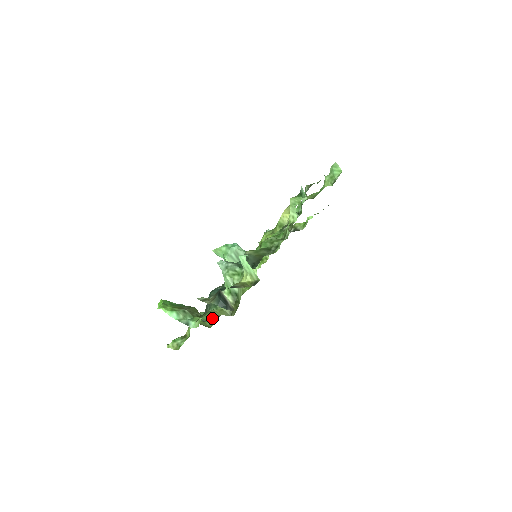
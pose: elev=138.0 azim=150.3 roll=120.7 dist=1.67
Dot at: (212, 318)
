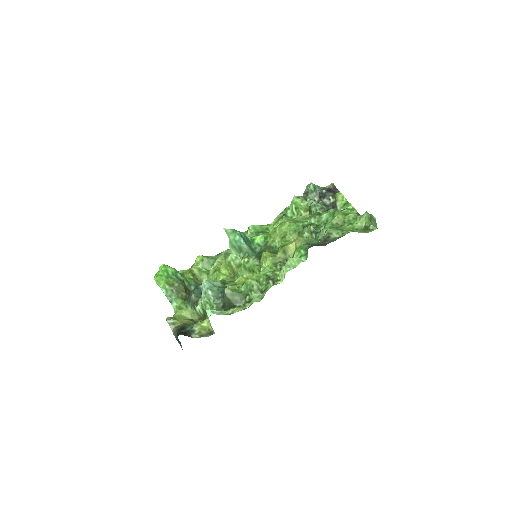
Dot at: (207, 274)
